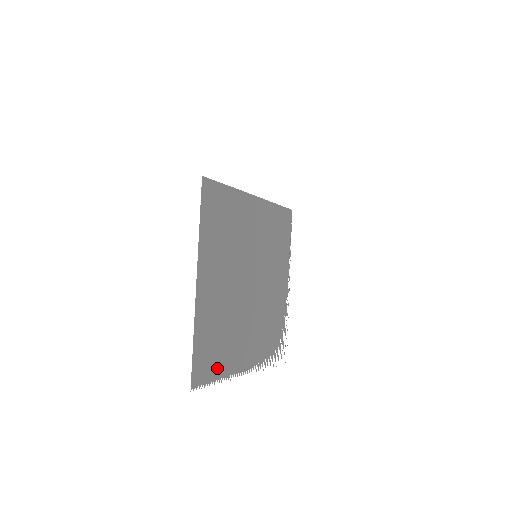
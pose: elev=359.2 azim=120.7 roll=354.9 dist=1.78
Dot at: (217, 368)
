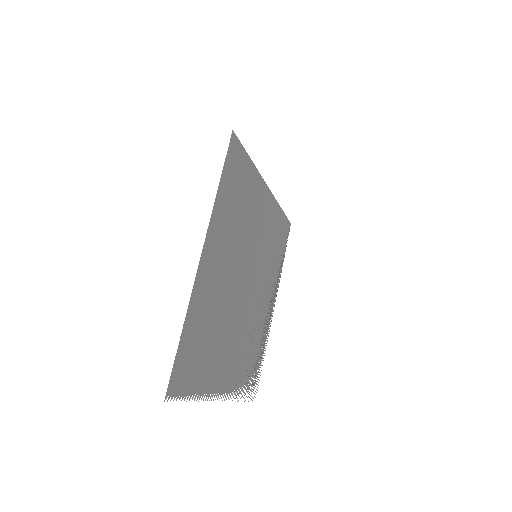
Dot at: (196, 380)
